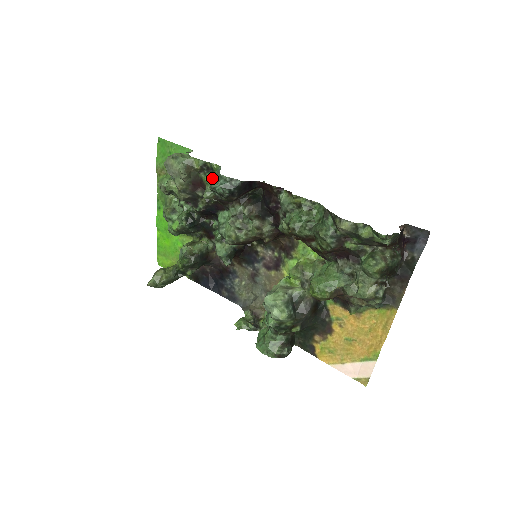
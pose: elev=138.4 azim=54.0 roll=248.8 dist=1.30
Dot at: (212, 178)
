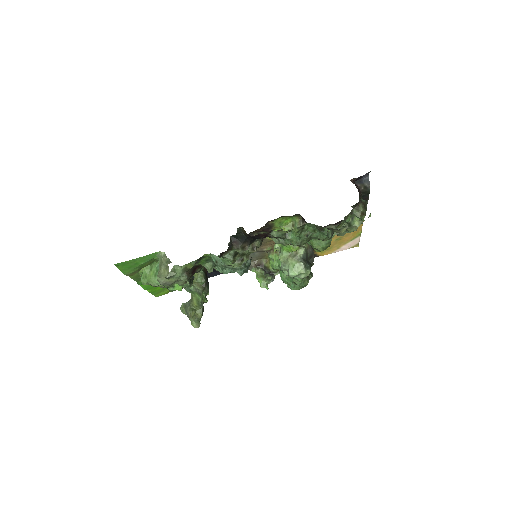
Dot at: (206, 260)
